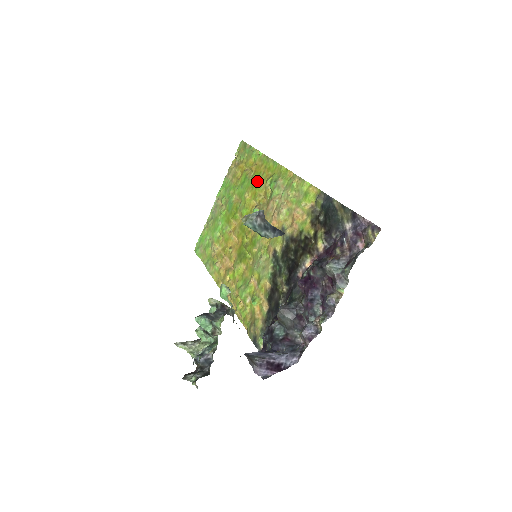
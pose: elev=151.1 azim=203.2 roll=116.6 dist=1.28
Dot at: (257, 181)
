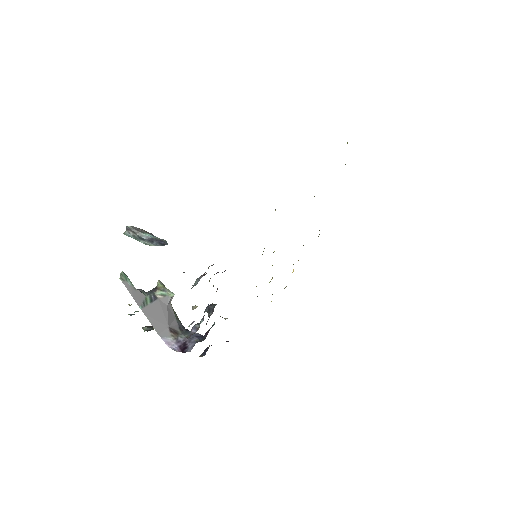
Dot at: occluded
